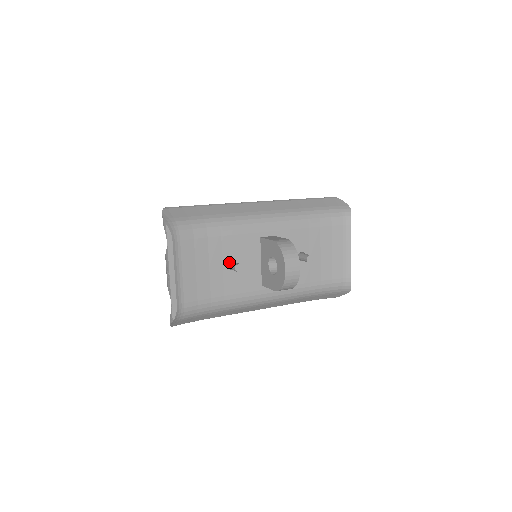
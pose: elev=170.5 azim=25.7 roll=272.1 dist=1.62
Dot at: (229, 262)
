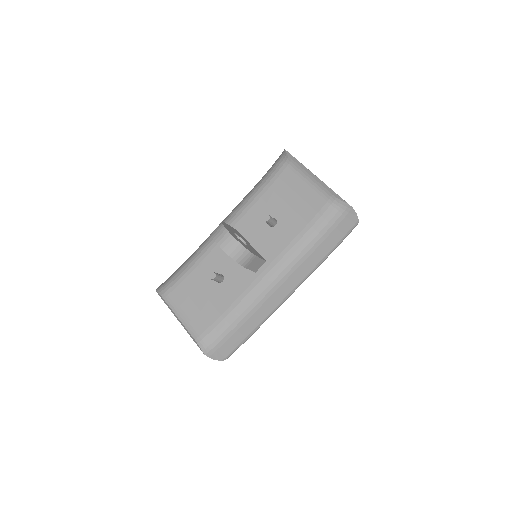
Dot at: occluded
